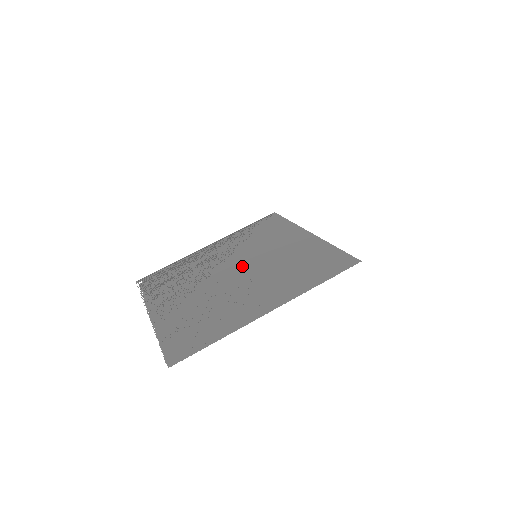
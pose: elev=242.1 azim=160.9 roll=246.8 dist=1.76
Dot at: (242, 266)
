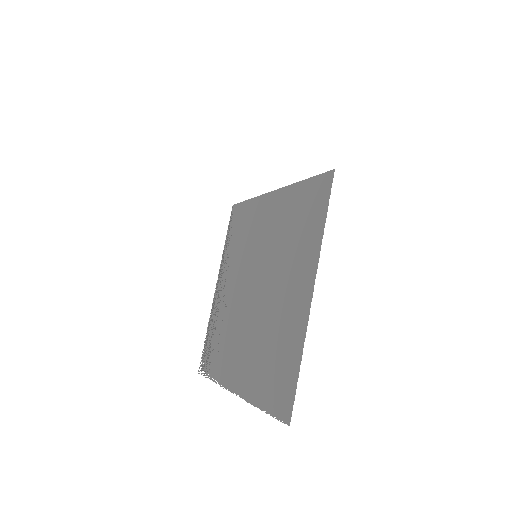
Dot at: (255, 276)
